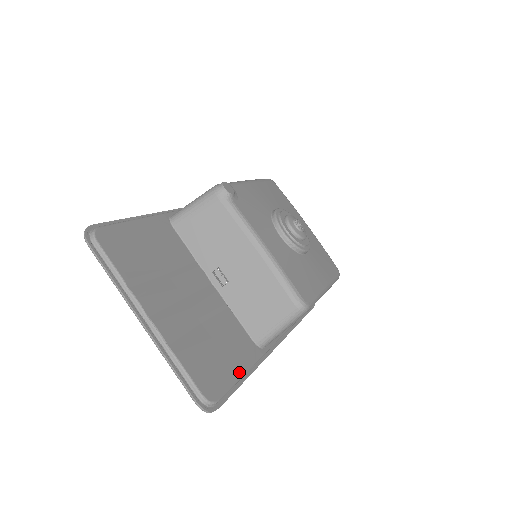
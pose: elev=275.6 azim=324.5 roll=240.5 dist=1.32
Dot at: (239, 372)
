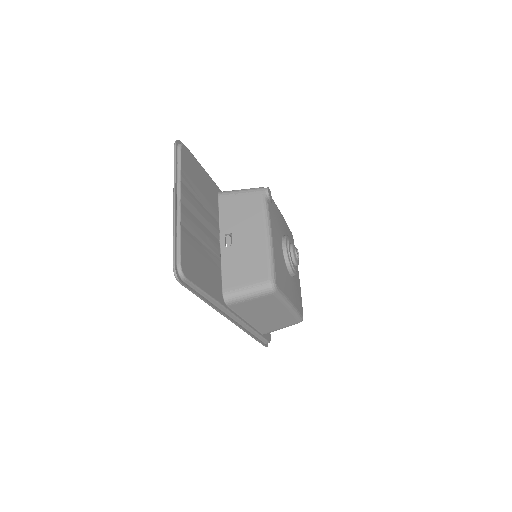
Dot at: (205, 288)
